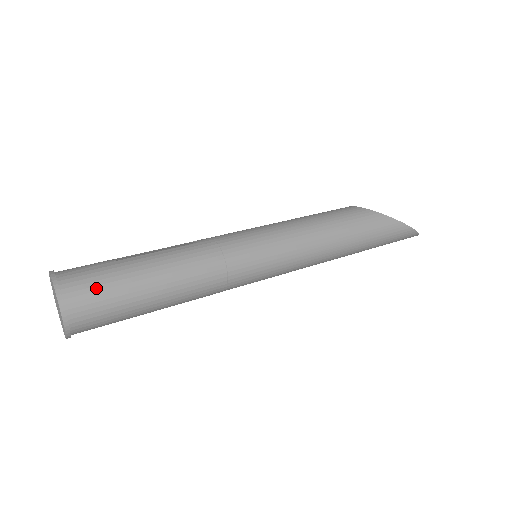
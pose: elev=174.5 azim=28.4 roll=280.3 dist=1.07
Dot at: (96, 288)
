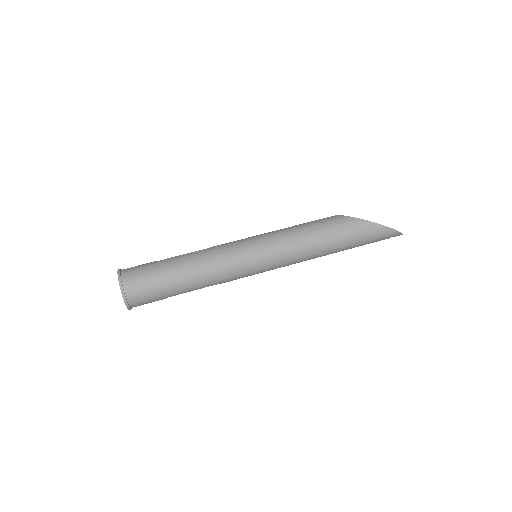
Dot at: (141, 276)
